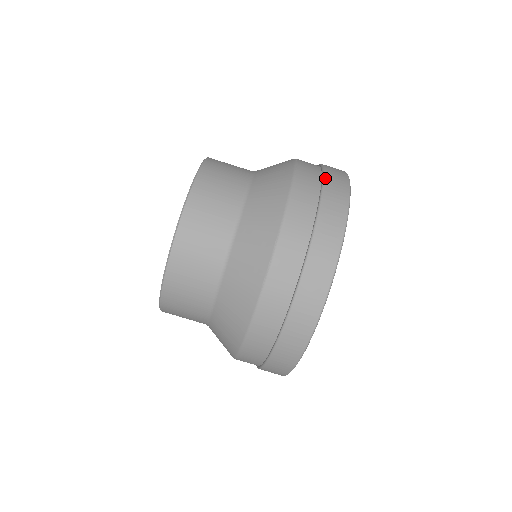
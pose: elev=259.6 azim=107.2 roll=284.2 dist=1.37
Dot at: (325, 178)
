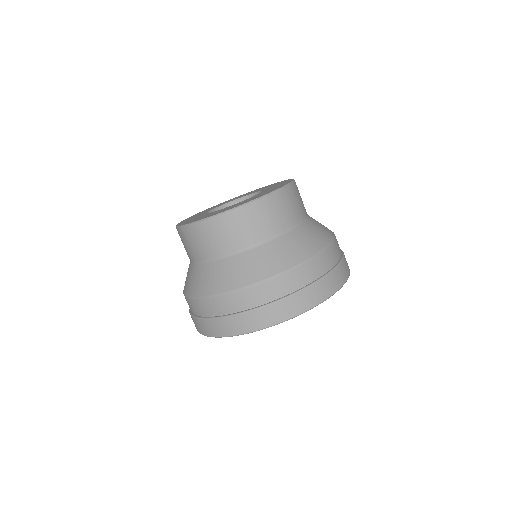
Dot at: (270, 305)
